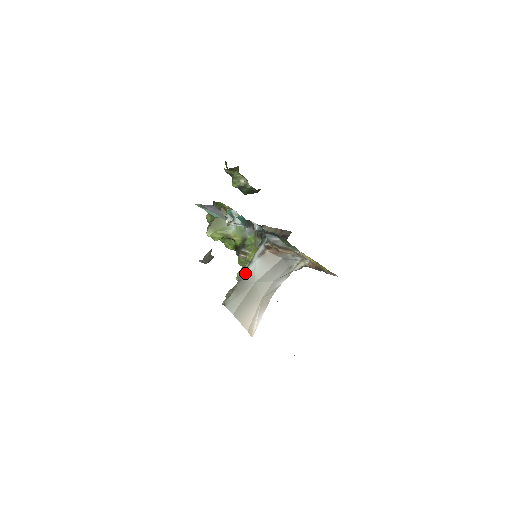
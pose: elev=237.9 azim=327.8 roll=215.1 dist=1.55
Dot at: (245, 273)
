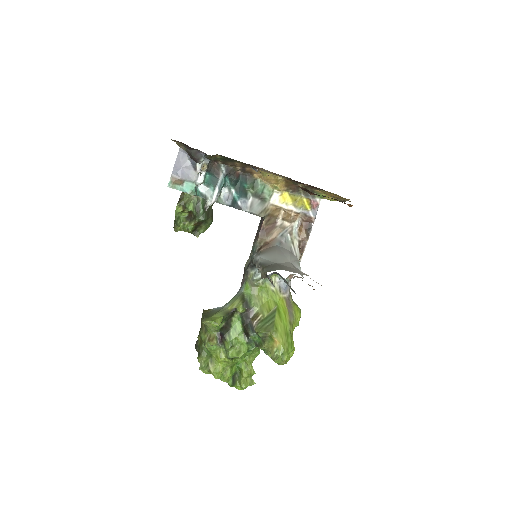
Dot at: (260, 263)
